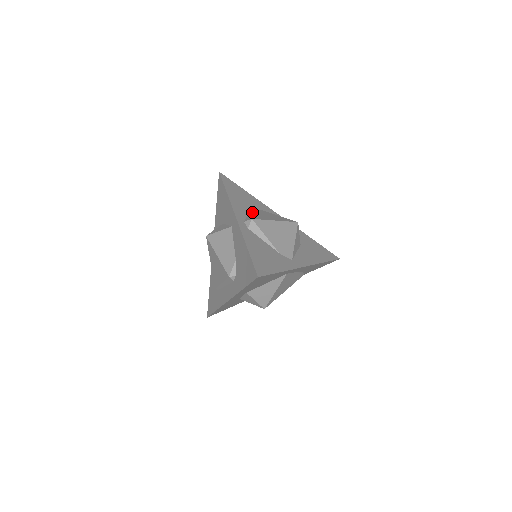
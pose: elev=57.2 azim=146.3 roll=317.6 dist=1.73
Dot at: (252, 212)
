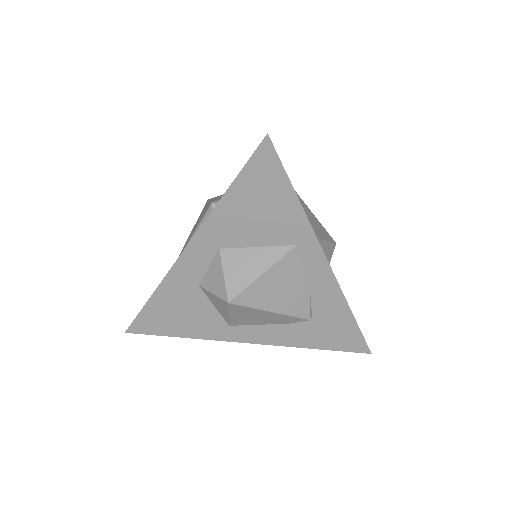
Dot at: occluded
